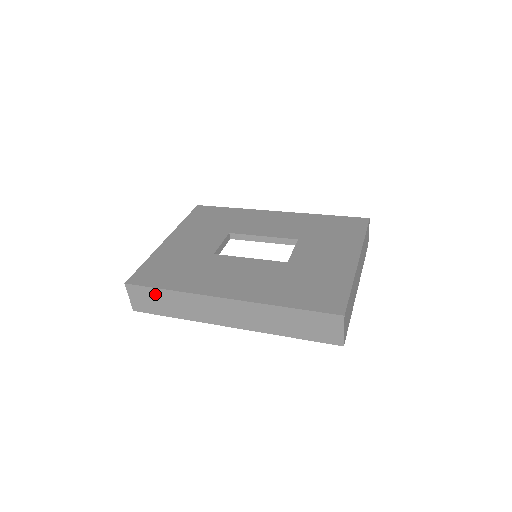
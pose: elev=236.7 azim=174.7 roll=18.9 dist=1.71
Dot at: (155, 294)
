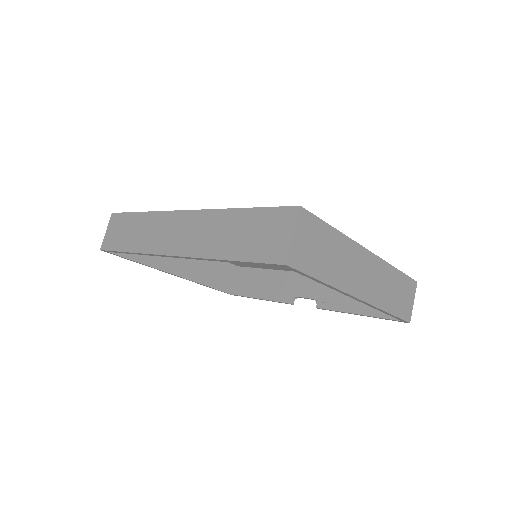
Dot at: (128, 221)
